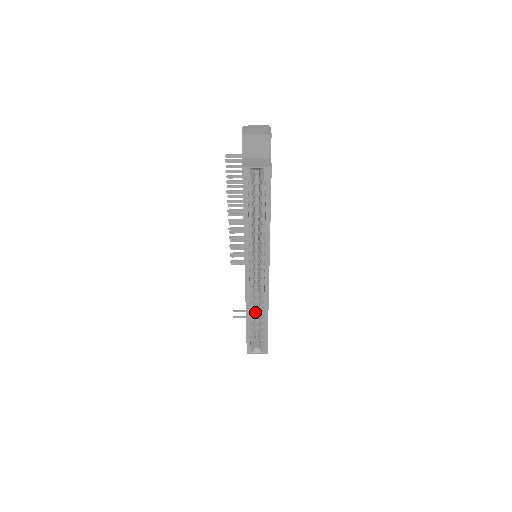
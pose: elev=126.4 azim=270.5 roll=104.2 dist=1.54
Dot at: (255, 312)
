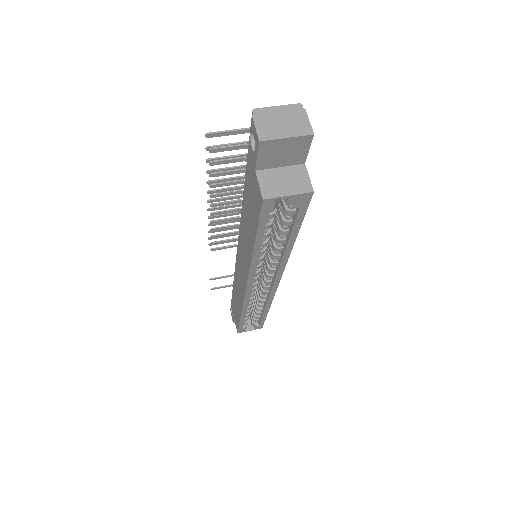
Dot at: occluded
